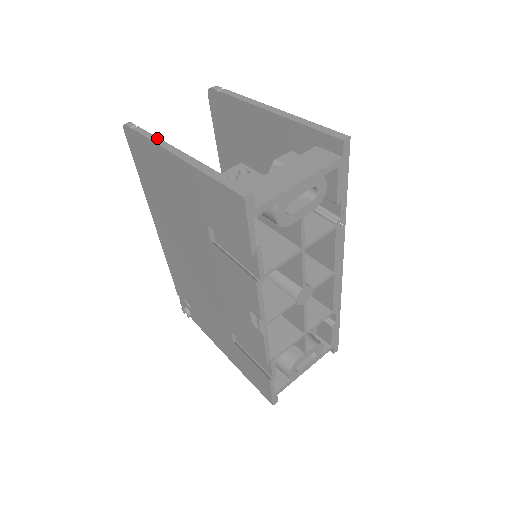
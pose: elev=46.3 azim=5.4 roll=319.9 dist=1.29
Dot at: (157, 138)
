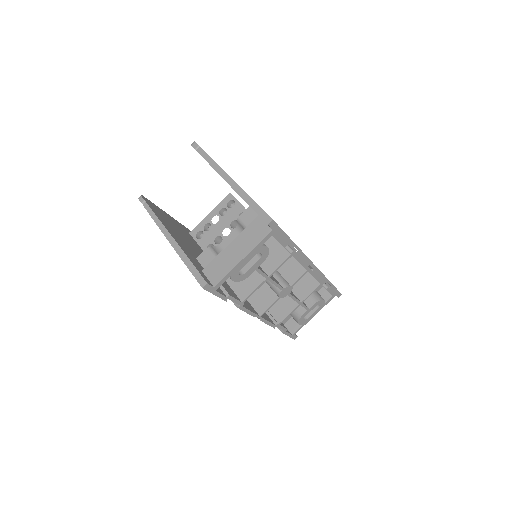
Dot at: (157, 218)
